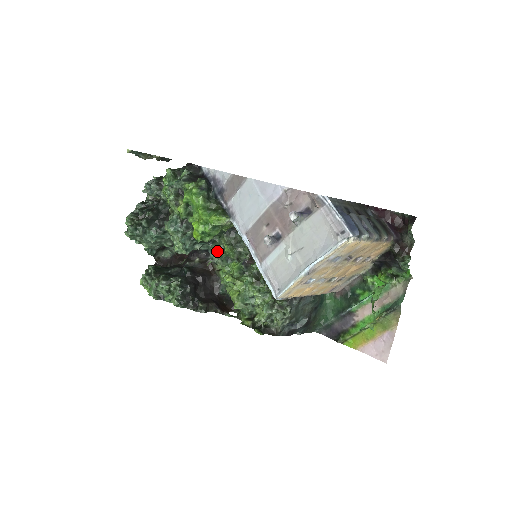
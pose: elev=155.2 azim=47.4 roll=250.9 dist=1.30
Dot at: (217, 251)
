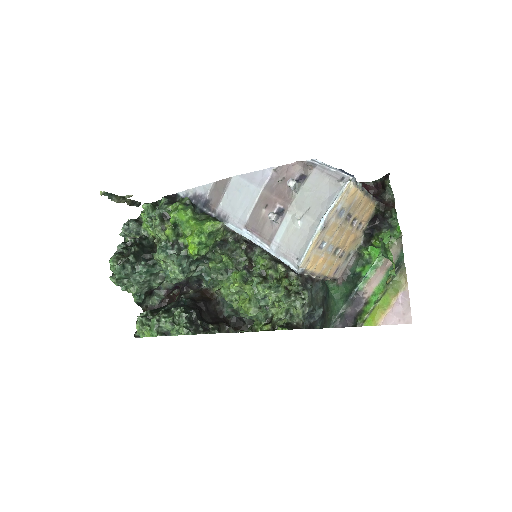
Dot at: (215, 264)
